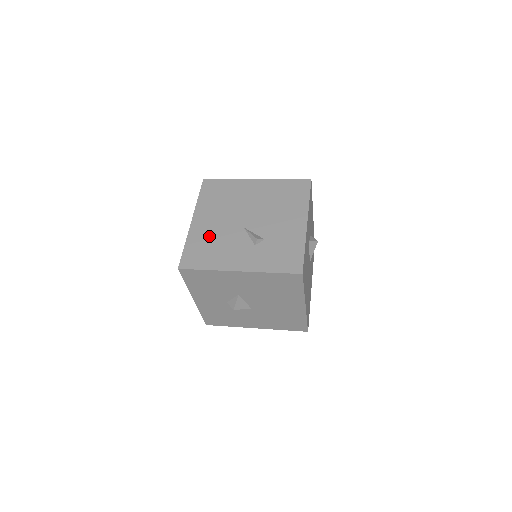
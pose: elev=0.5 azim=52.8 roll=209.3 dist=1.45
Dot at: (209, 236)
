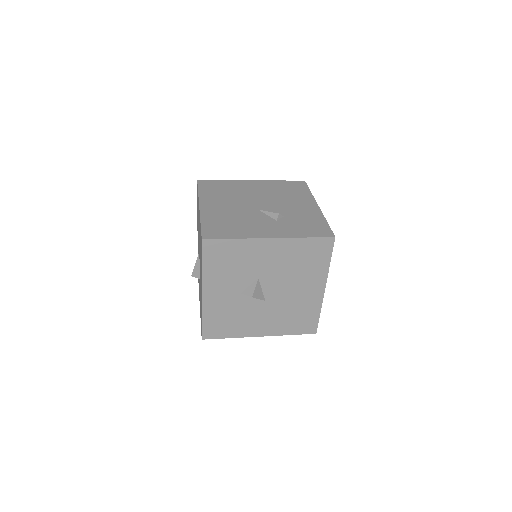
Dot at: (225, 216)
